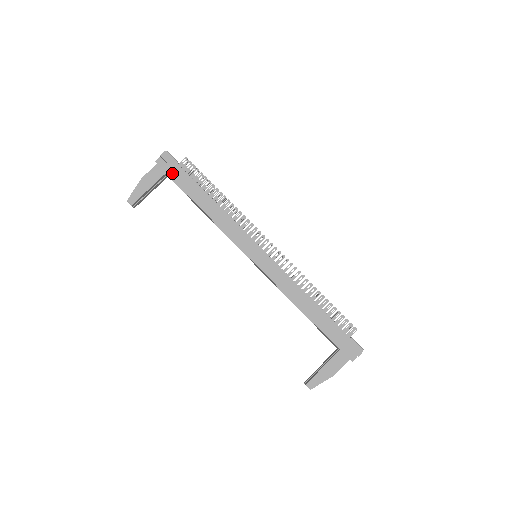
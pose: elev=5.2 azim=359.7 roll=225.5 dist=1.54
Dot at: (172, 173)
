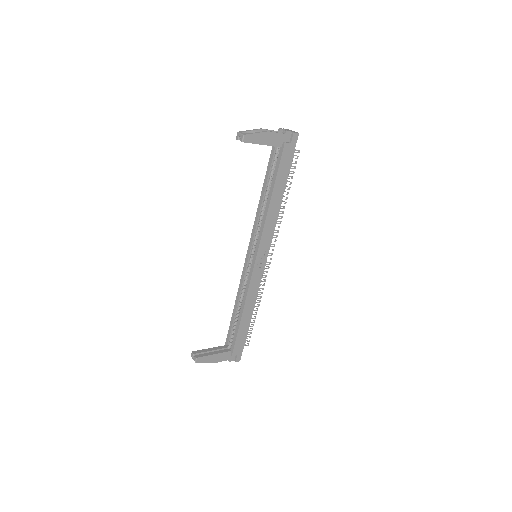
Dot at: (286, 154)
